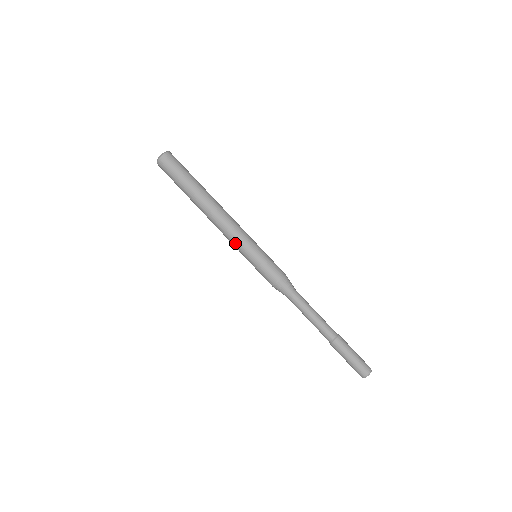
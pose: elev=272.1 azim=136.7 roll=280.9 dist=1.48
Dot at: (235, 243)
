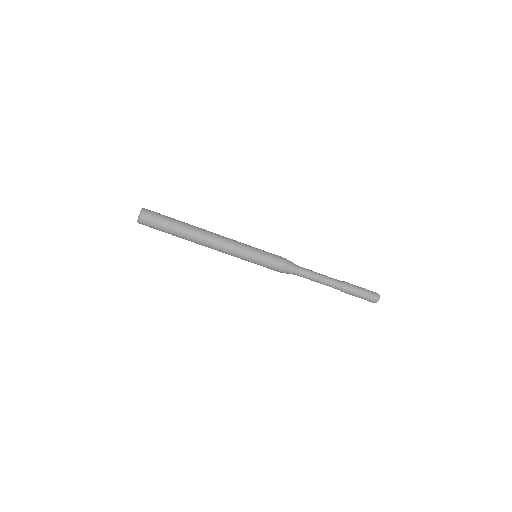
Dot at: (234, 256)
